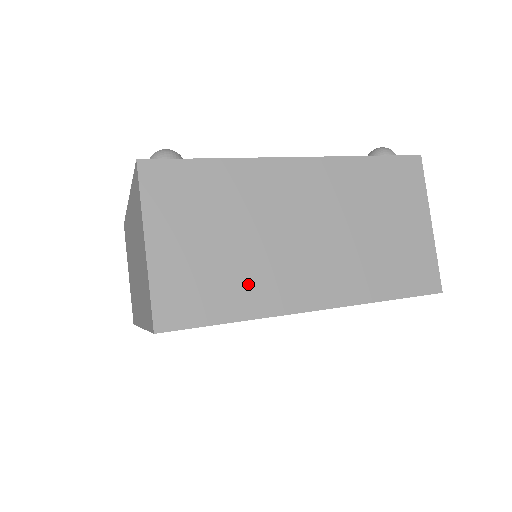
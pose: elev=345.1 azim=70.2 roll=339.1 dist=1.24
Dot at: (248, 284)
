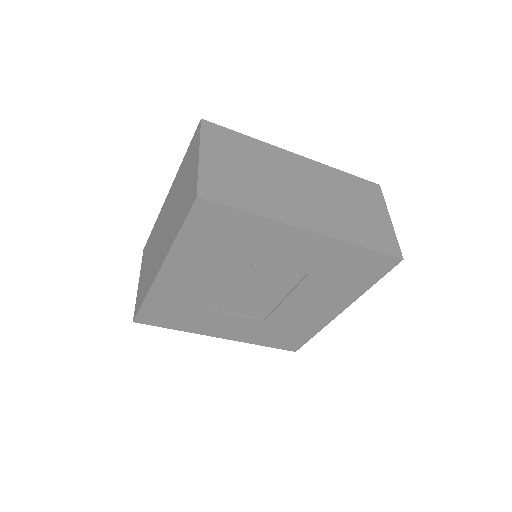
Dot at: (264, 199)
